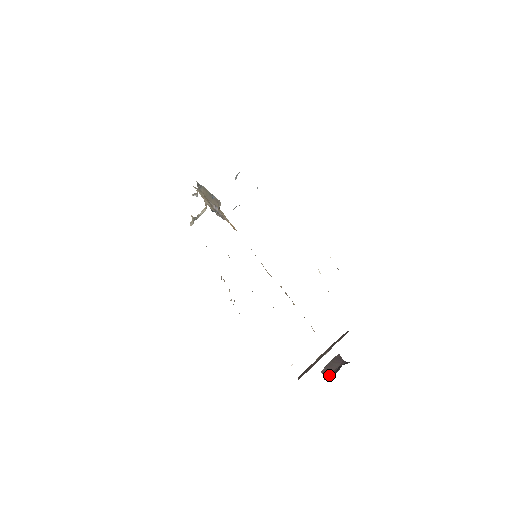
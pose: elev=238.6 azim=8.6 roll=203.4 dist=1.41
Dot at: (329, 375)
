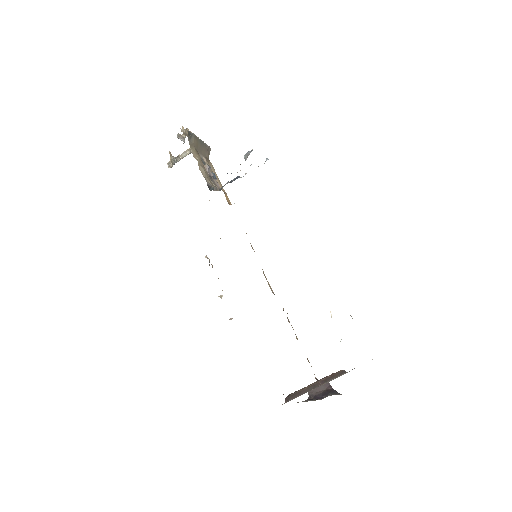
Dot at: (314, 395)
